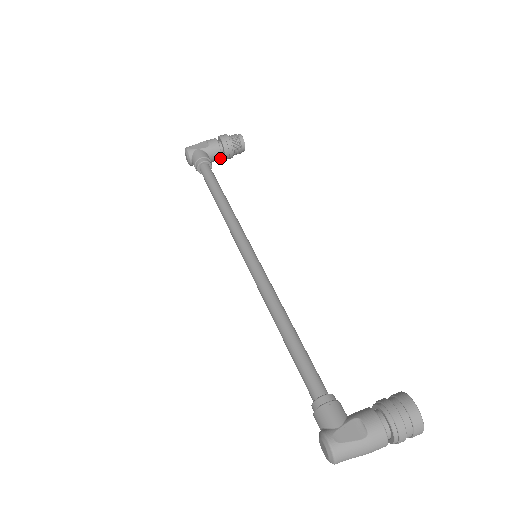
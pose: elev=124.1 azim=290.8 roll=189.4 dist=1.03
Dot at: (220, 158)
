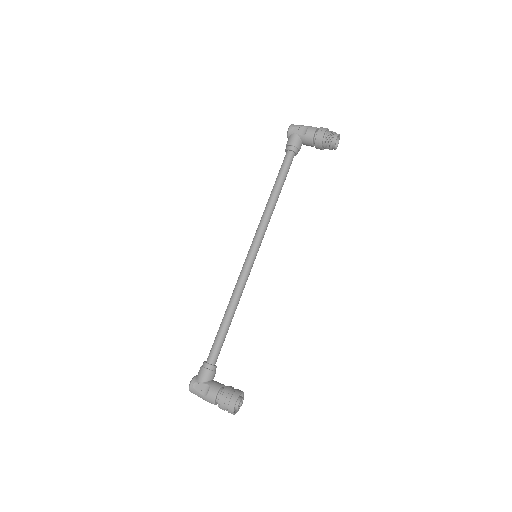
Dot at: (312, 146)
